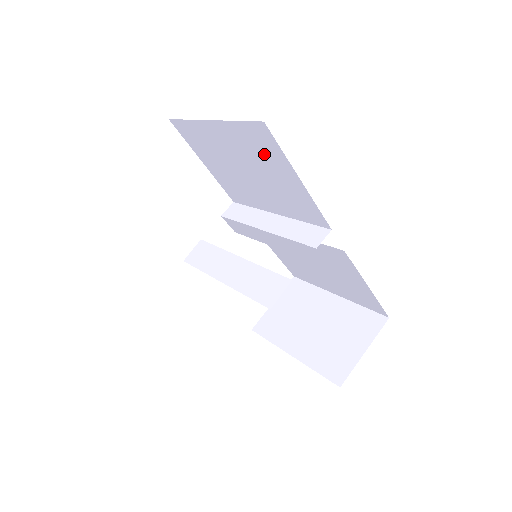
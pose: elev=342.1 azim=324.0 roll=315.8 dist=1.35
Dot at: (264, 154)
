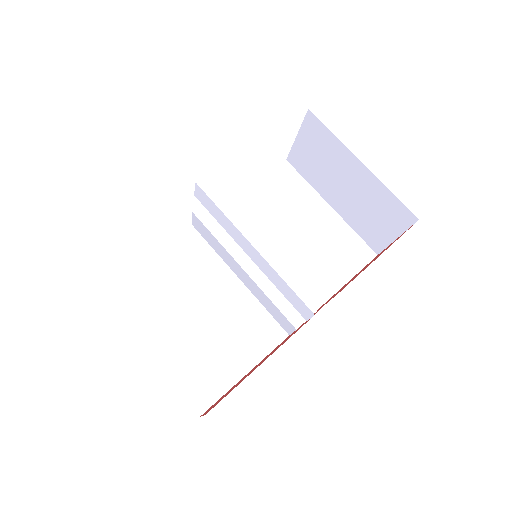
Dot at: occluded
